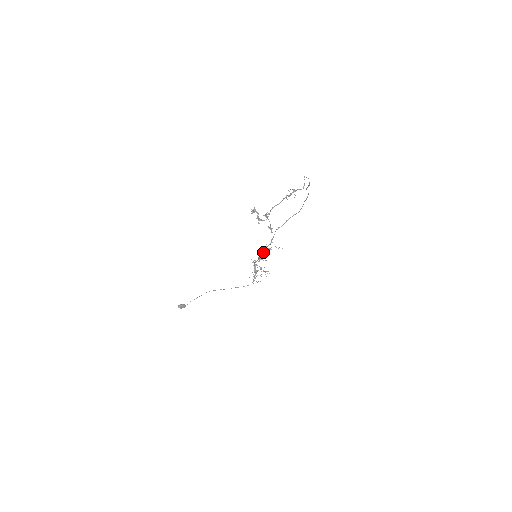
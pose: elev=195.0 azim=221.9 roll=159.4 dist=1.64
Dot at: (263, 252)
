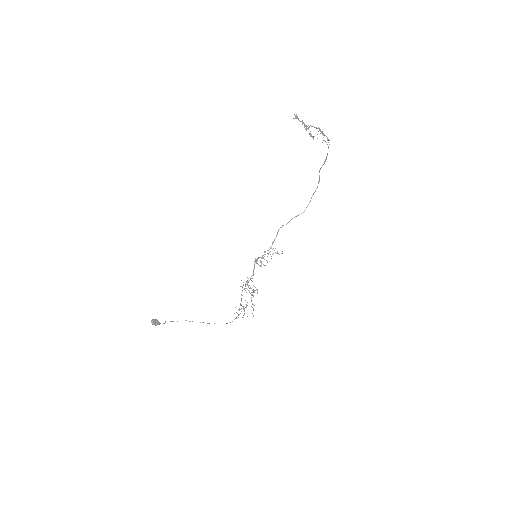
Dot at: occluded
